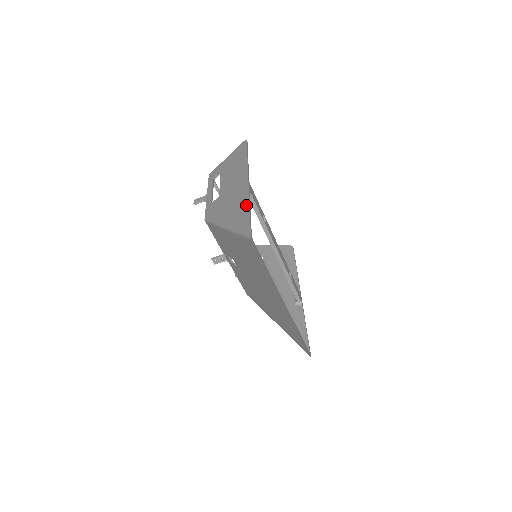
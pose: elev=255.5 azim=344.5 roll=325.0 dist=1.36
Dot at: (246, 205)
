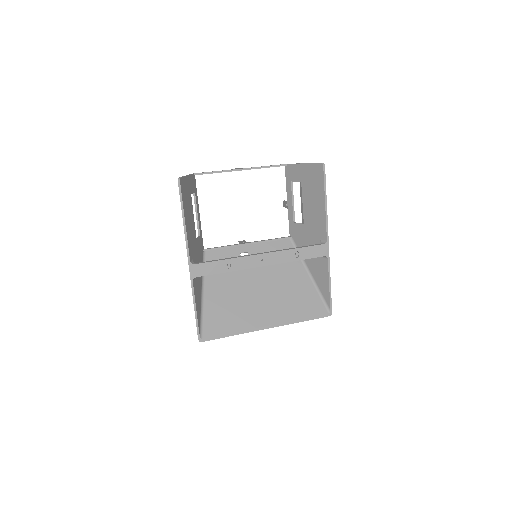
Dot at: (193, 298)
